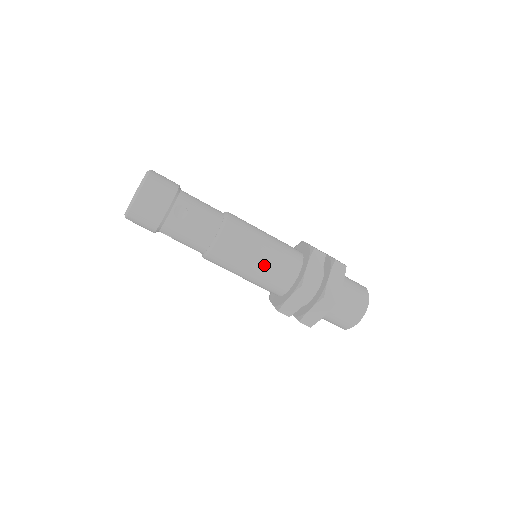
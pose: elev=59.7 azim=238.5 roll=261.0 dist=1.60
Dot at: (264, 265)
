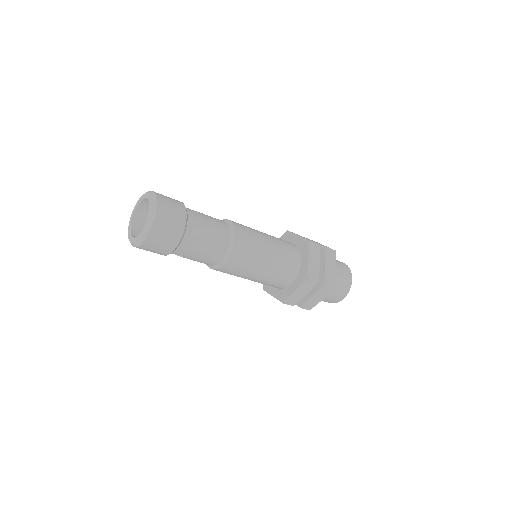
Dot at: (272, 266)
